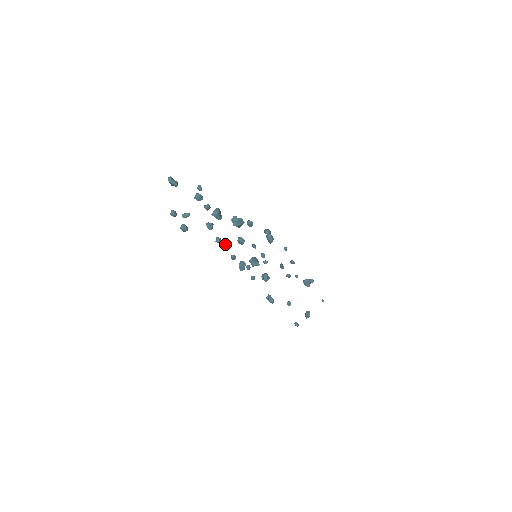
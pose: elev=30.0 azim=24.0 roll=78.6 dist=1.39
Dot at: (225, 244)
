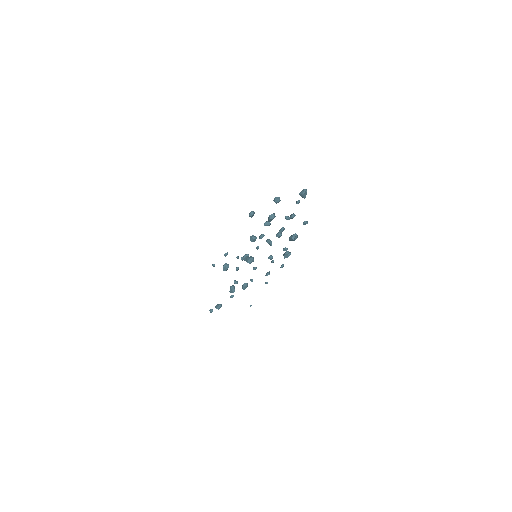
Dot at: (285, 250)
